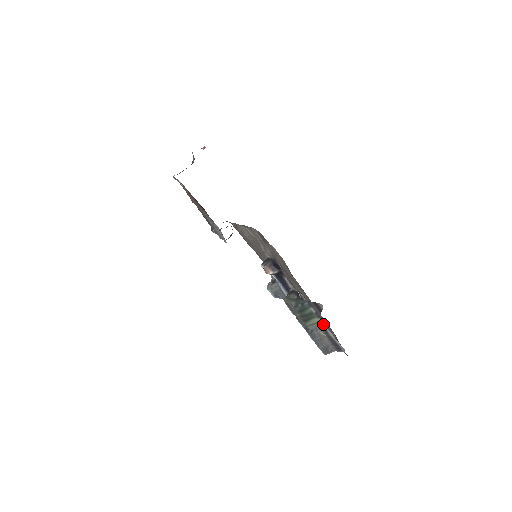
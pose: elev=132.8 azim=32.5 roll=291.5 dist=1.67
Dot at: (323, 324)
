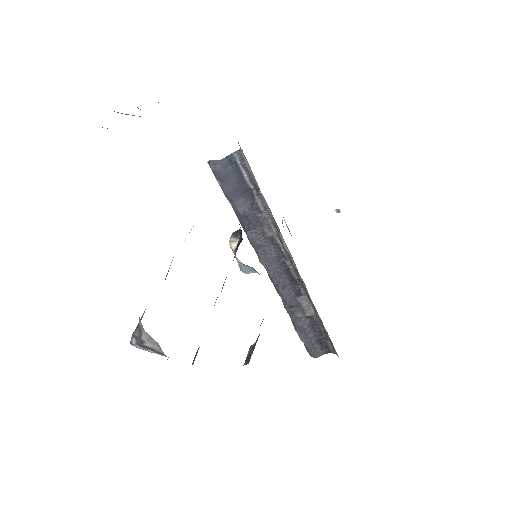
Dot at: occluded
